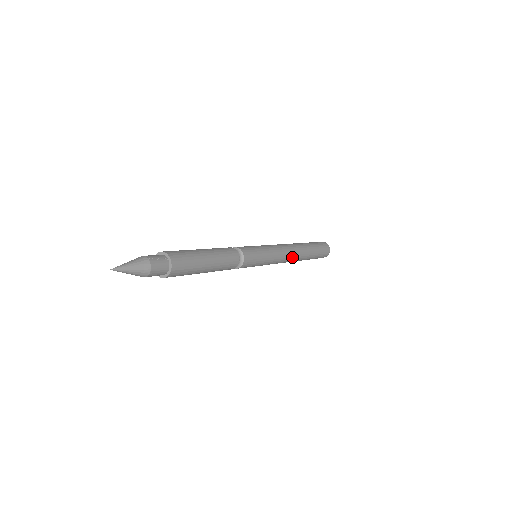
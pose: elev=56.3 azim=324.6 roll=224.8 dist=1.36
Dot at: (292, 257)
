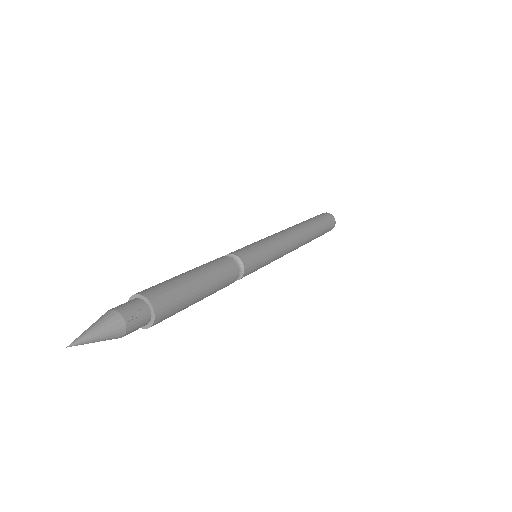
Dot at: (295, 249)
